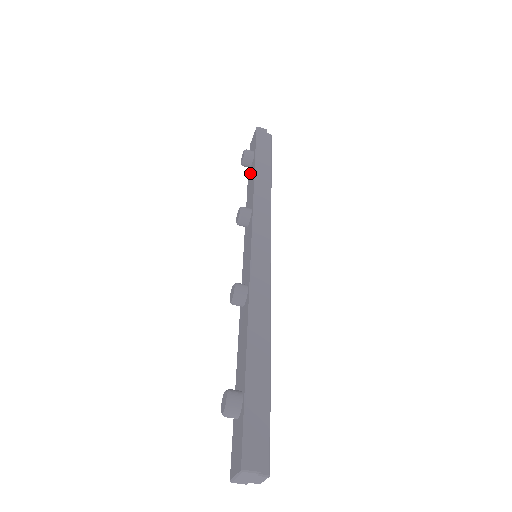
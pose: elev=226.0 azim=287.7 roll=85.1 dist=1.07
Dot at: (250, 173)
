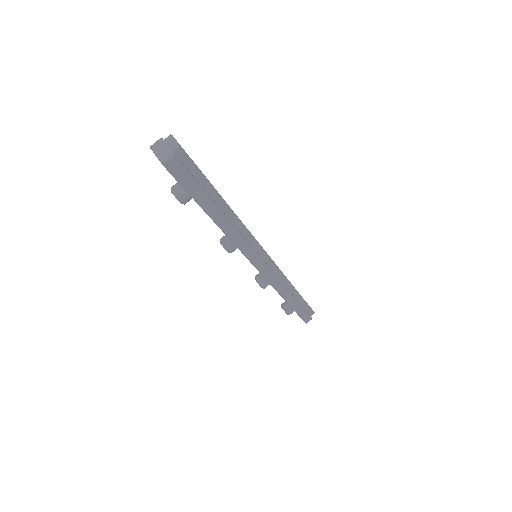
Dot at: occluded
